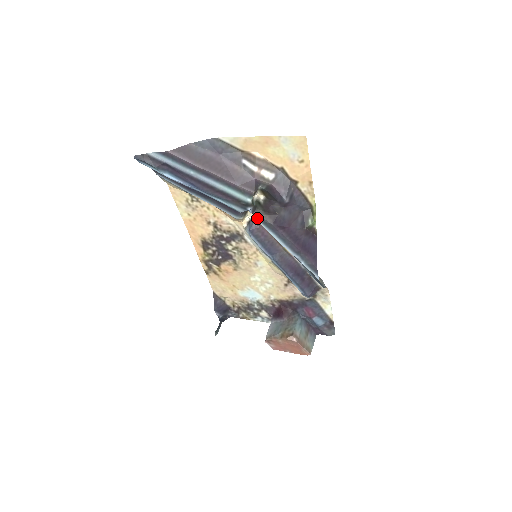
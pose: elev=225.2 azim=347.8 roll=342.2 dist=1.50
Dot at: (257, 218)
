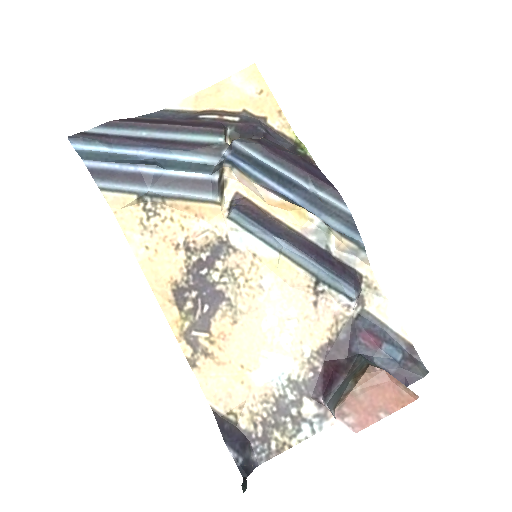
Dot at: (238, 142)
